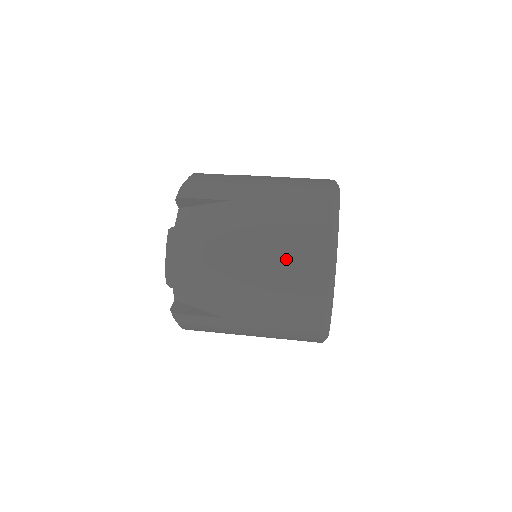
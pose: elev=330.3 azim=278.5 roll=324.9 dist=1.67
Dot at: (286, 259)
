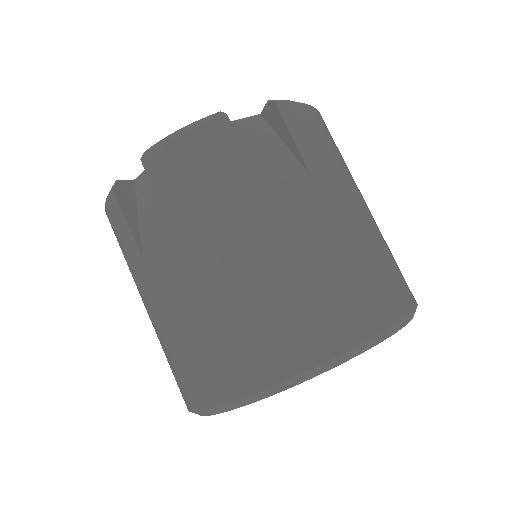
Dot at: (168, 353)
